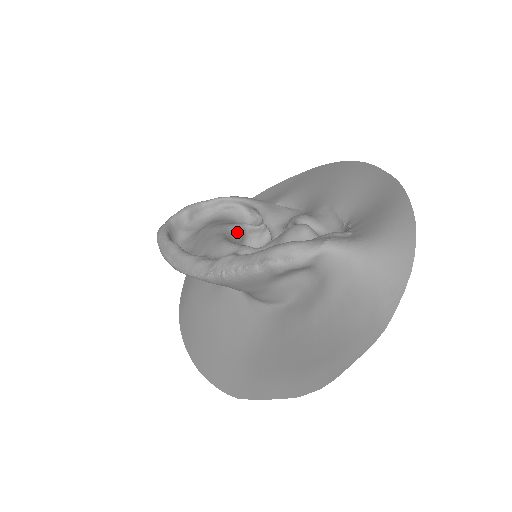
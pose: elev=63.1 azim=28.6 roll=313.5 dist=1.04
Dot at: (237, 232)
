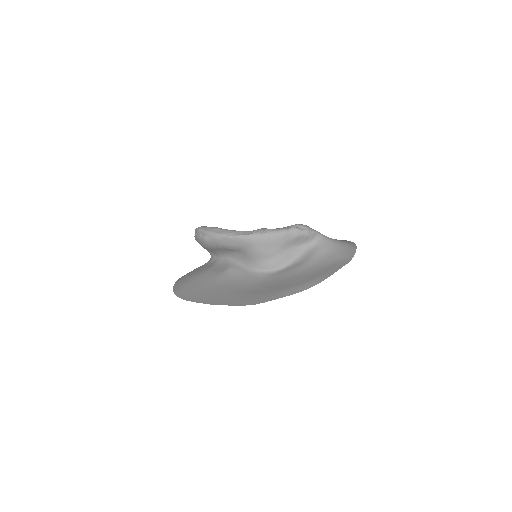
Dot at: occluded
